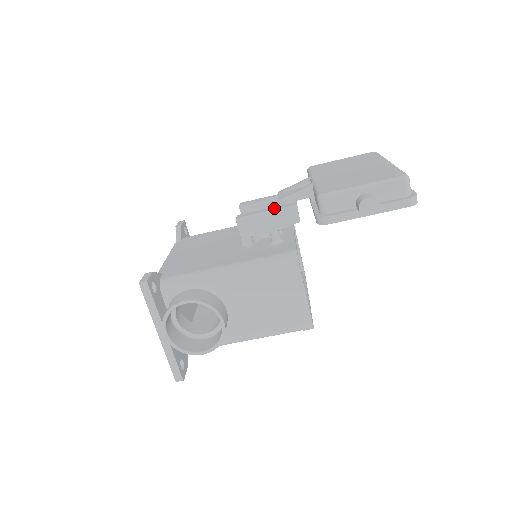
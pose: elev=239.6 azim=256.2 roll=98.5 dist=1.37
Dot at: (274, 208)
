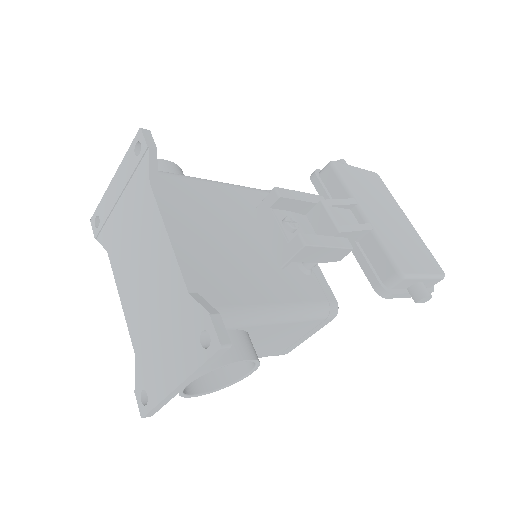
Dot at: (336, 242)
